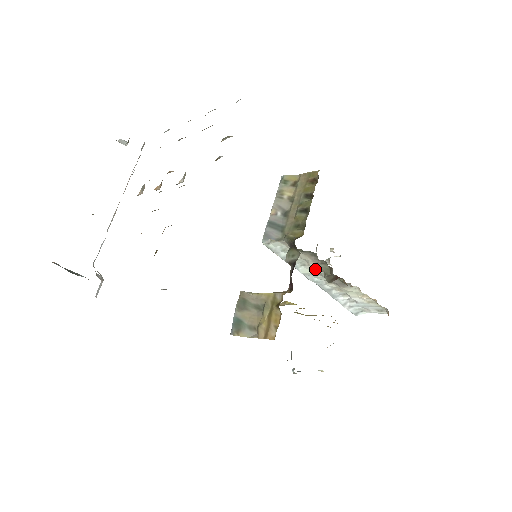
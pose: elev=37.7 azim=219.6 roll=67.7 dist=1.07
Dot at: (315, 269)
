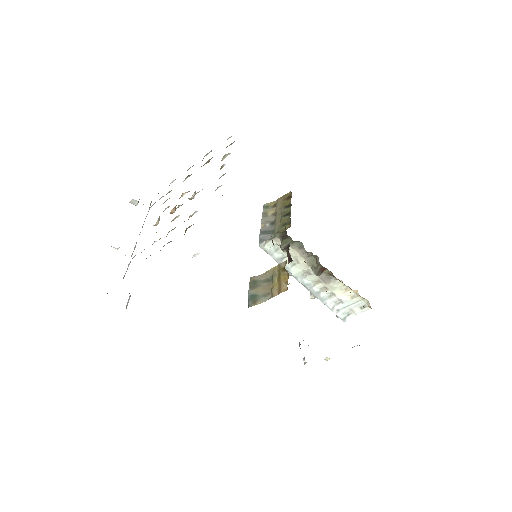
Dot at: (304, 266)
